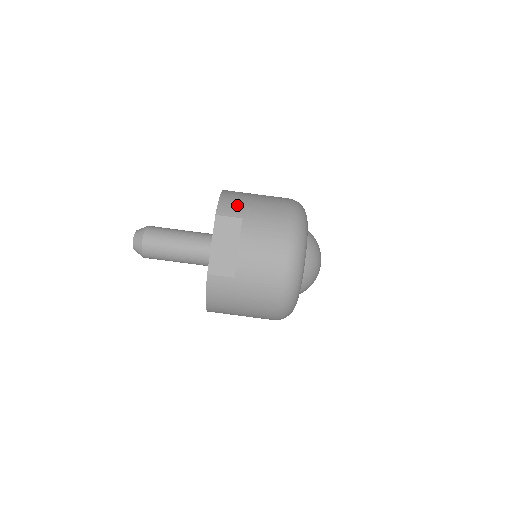
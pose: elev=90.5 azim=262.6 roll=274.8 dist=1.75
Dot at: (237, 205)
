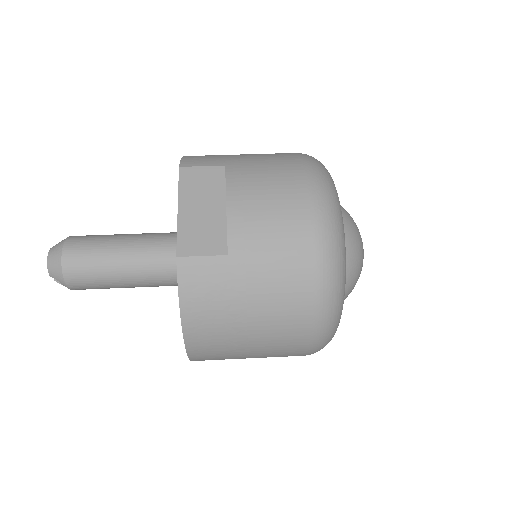
Dot at: (213, 157)
